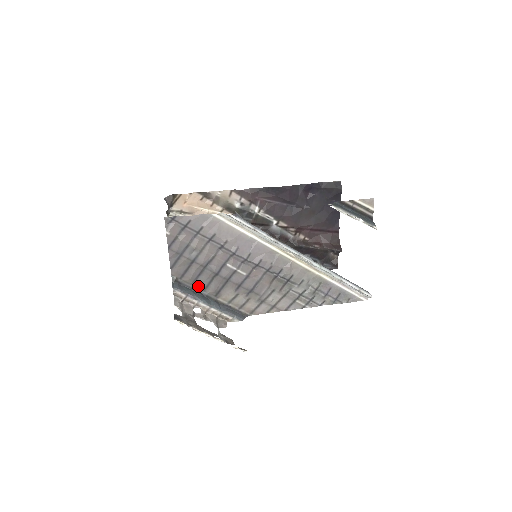
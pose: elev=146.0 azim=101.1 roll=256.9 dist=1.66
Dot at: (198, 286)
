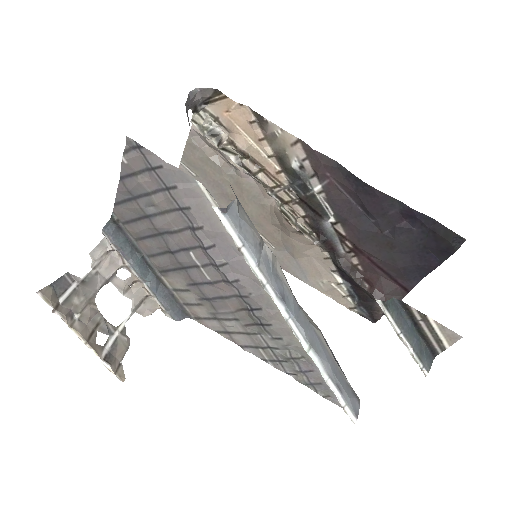
Dot at: (143, 247)
